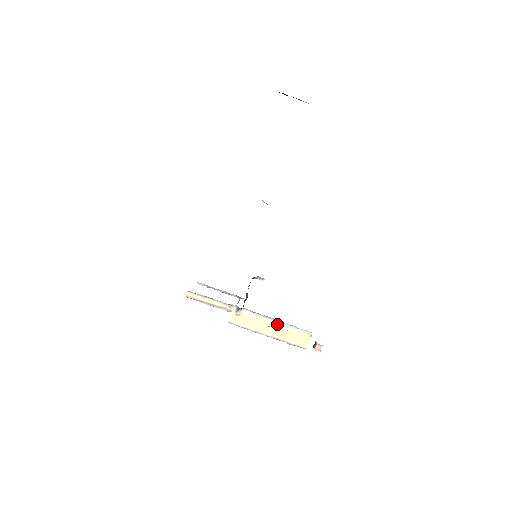
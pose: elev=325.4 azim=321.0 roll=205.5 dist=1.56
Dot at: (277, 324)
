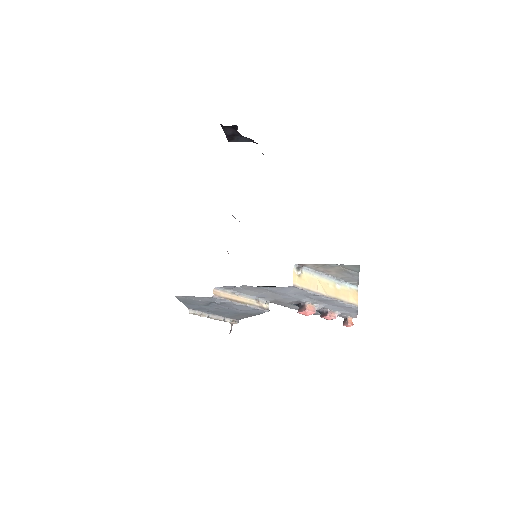
Dot at: (331, 282)
